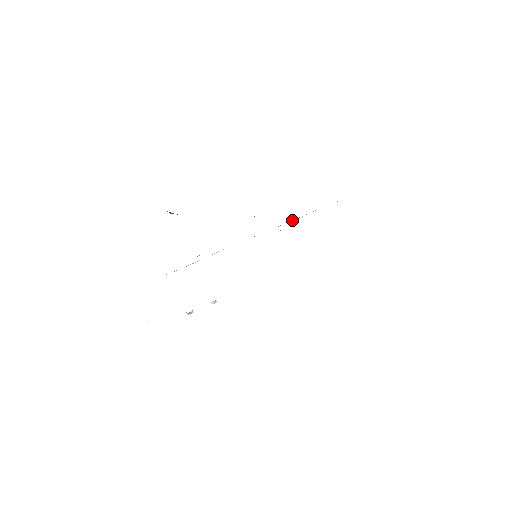
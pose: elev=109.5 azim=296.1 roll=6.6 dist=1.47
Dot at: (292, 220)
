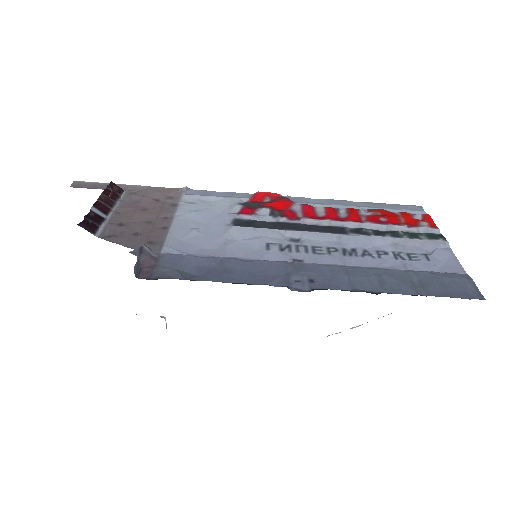
Dot at: (342, 203)
